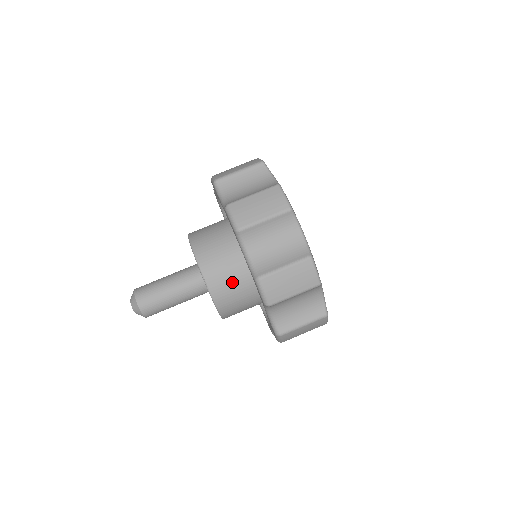
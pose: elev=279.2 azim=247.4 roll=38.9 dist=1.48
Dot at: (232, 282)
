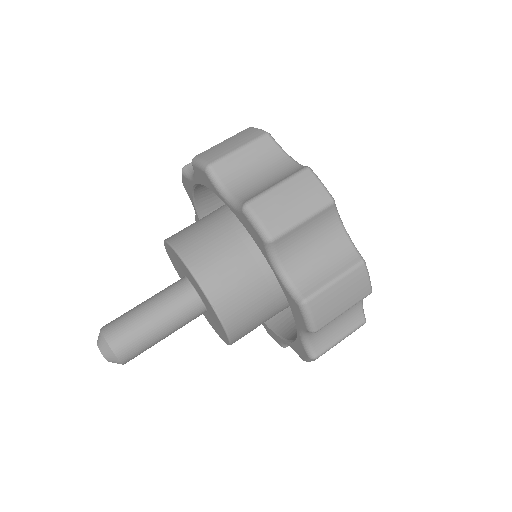
Dot at: (249, 303)
